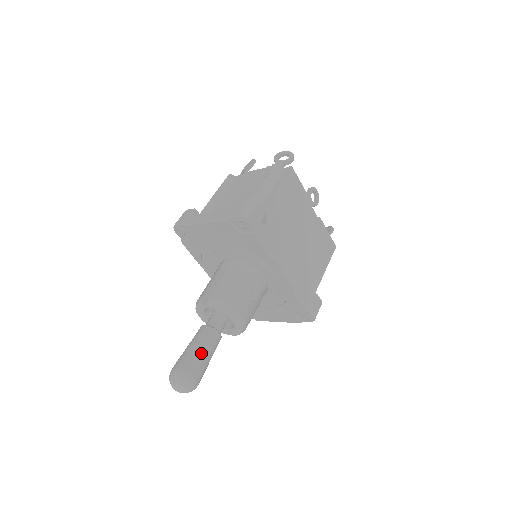
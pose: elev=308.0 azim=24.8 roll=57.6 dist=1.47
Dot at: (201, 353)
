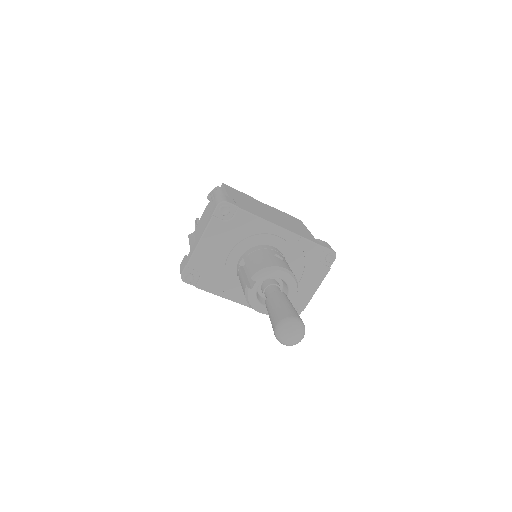
Dot at: (283, 304)
